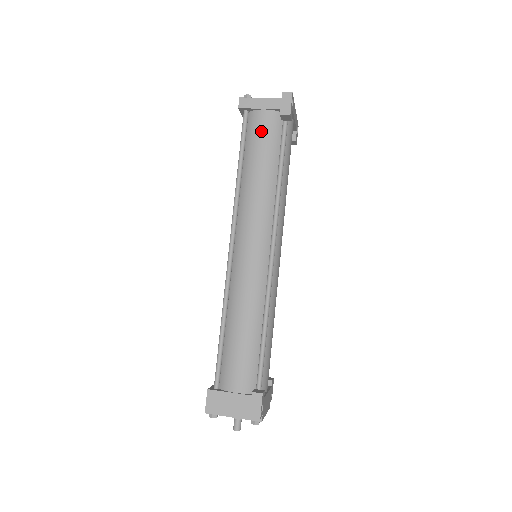
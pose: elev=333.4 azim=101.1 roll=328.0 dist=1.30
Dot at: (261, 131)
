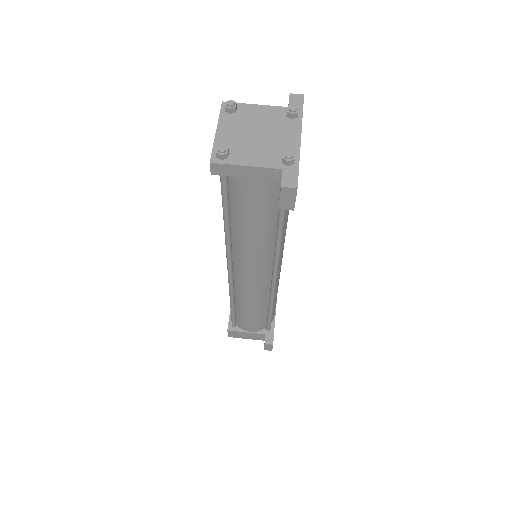
Dot at: (251, 199)
